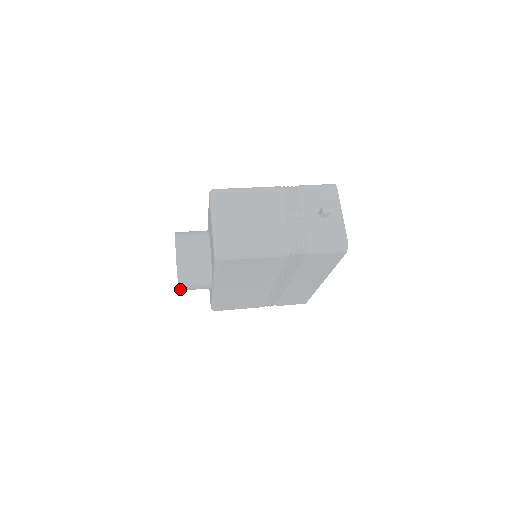
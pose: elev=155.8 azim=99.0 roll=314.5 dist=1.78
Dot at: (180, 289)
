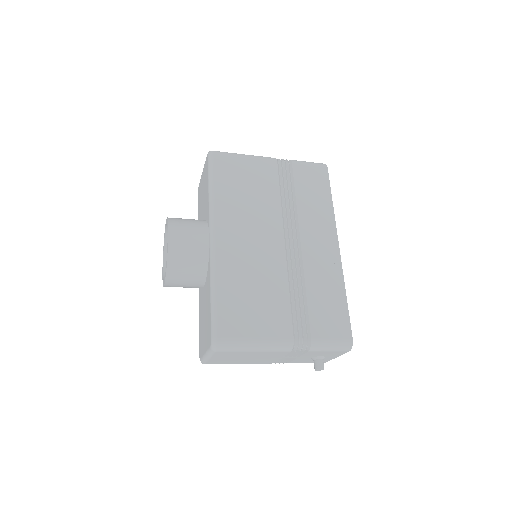
Dot at: (170, 238)
